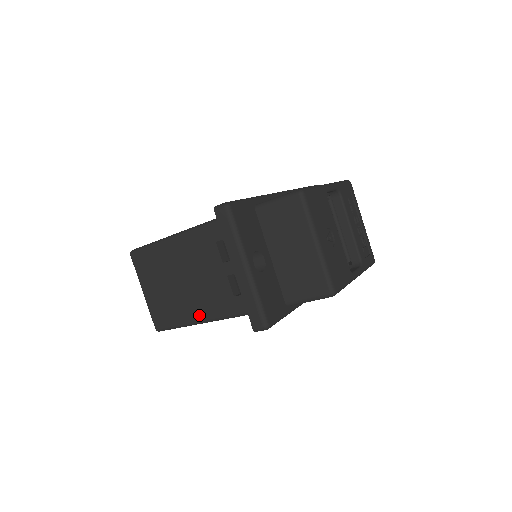
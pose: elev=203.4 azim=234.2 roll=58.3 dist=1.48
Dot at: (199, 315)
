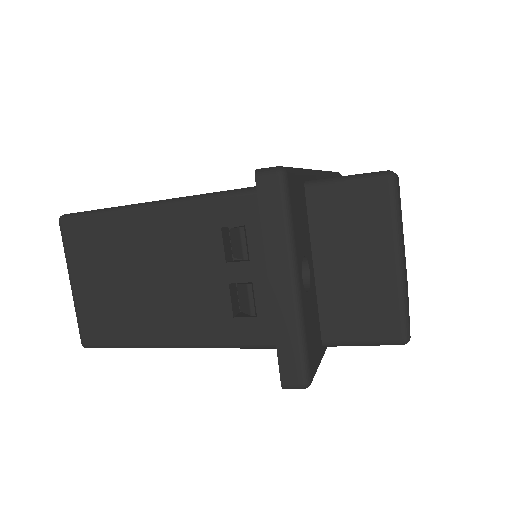
Dot at: (165, 335)
